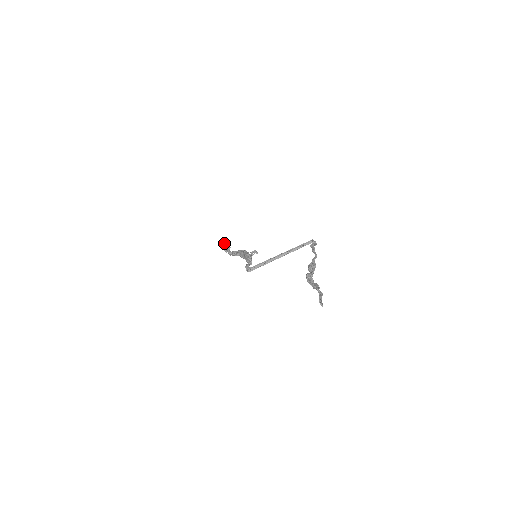
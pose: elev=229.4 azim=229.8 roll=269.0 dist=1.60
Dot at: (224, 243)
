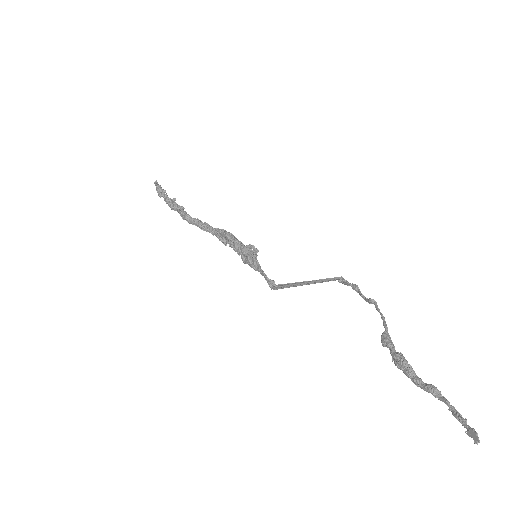
Dot at: (164, 190)
